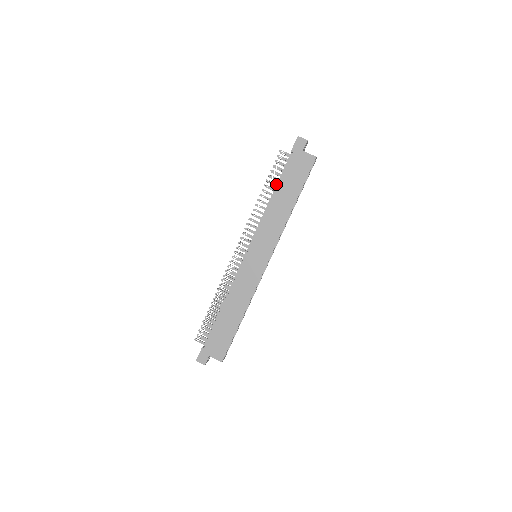
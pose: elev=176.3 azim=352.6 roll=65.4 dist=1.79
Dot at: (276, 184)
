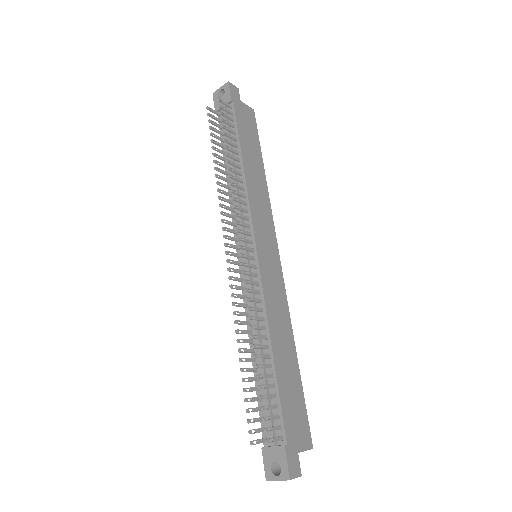
Dot at: (235, 144)
